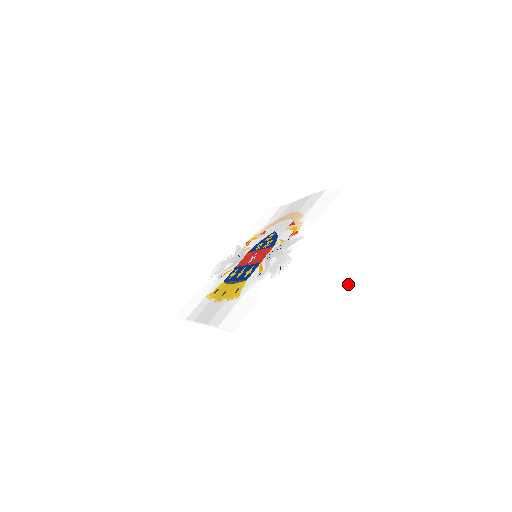
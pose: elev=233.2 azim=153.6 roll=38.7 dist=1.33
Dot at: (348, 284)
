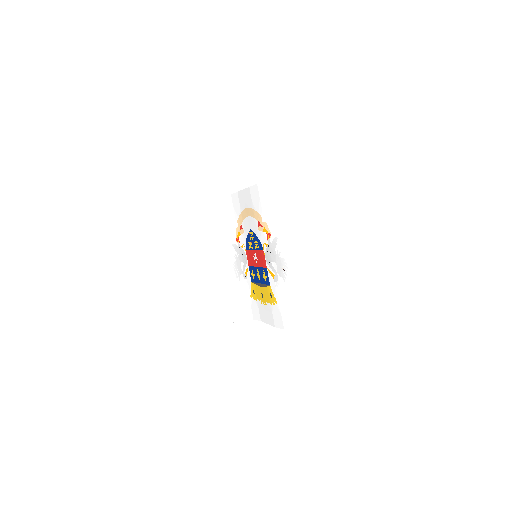
Dot at: (330, 256)
